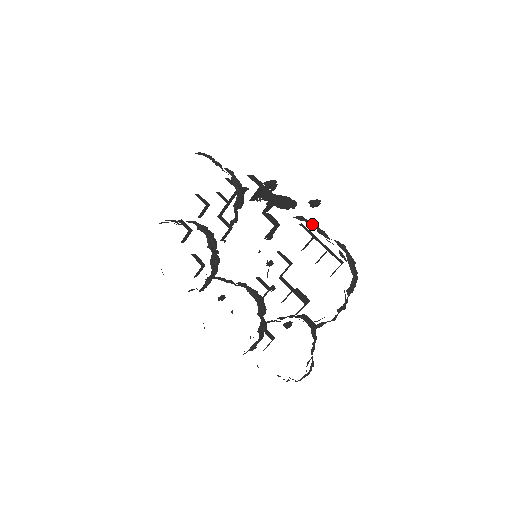
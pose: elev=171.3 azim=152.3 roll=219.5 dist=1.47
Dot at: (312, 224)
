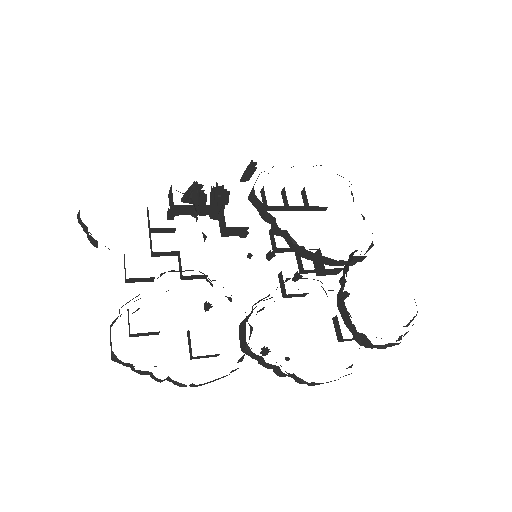
Dot at: occluded
